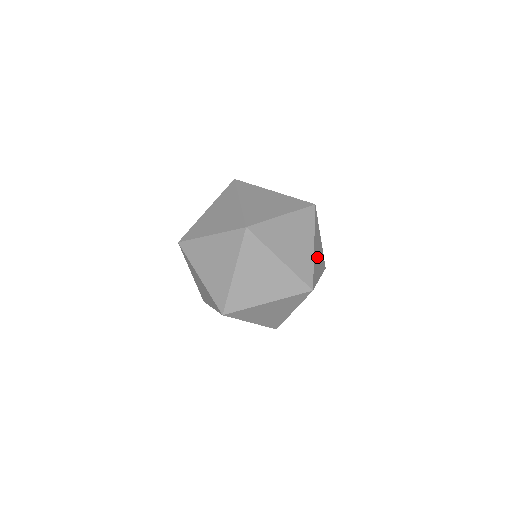
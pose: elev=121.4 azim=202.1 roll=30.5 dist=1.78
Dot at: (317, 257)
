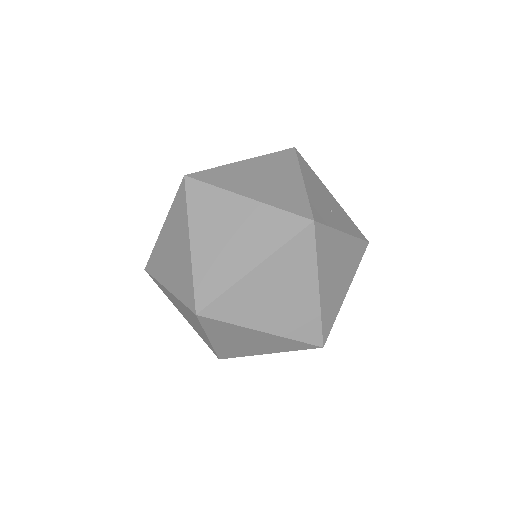
Dot at: (323, 202)
